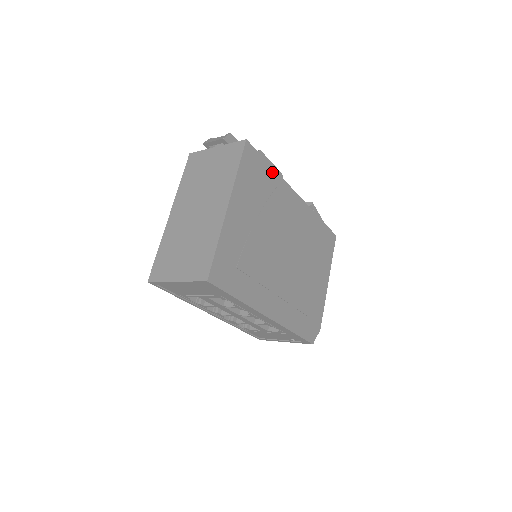
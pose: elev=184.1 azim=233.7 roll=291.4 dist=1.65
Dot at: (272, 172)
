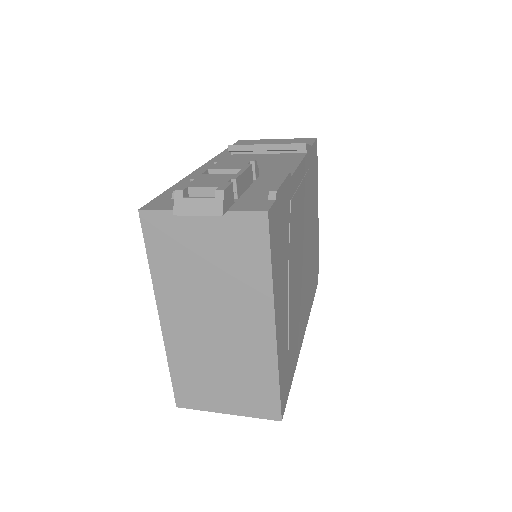
Dot at: (285, 193)
